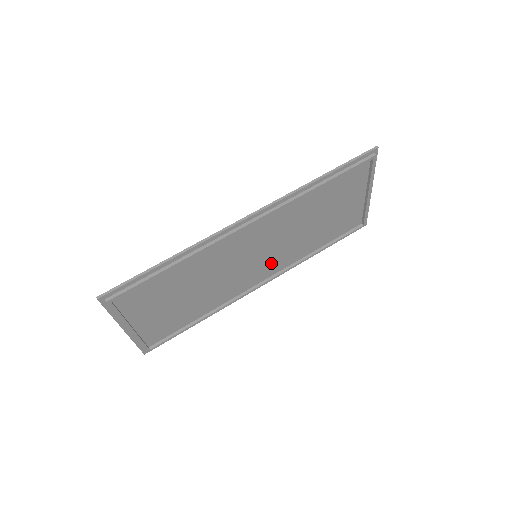
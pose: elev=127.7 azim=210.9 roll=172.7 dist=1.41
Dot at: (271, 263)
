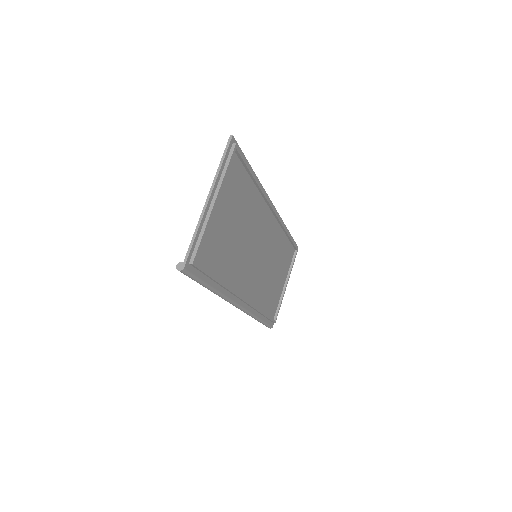
Dot at: (253, 281)
